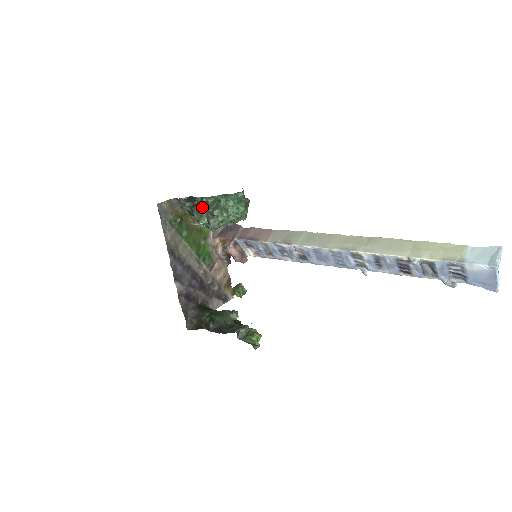
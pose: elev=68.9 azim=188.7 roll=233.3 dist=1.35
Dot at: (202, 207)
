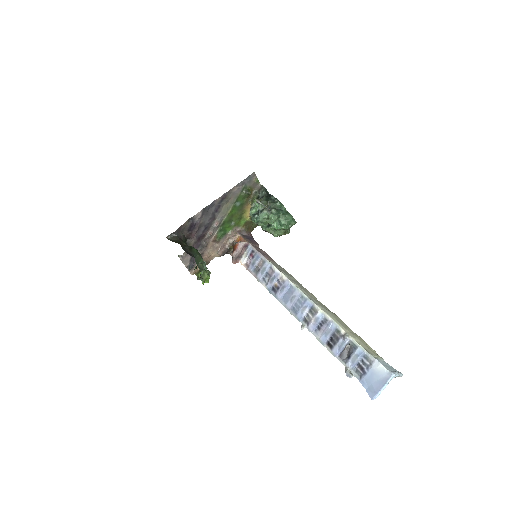
Dot at: (270, 201)
